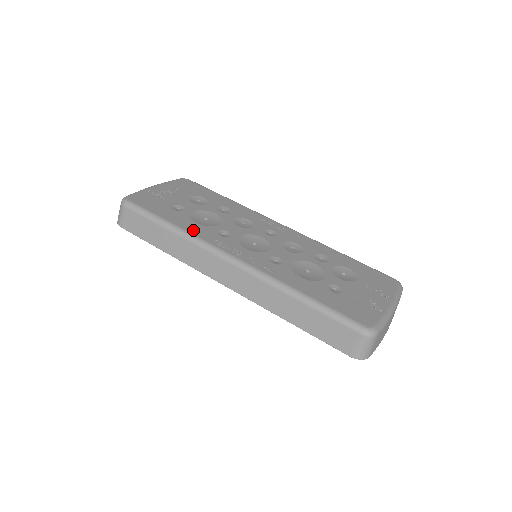
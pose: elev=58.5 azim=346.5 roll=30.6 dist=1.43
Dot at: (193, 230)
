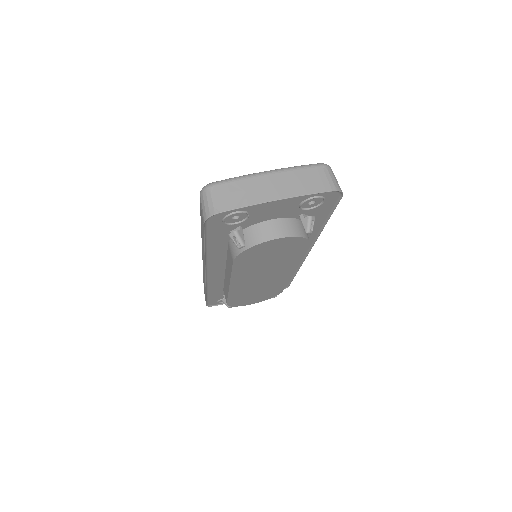
Dot at: occluded
